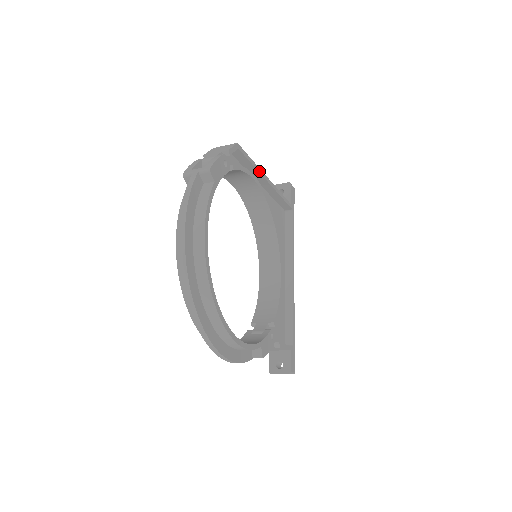
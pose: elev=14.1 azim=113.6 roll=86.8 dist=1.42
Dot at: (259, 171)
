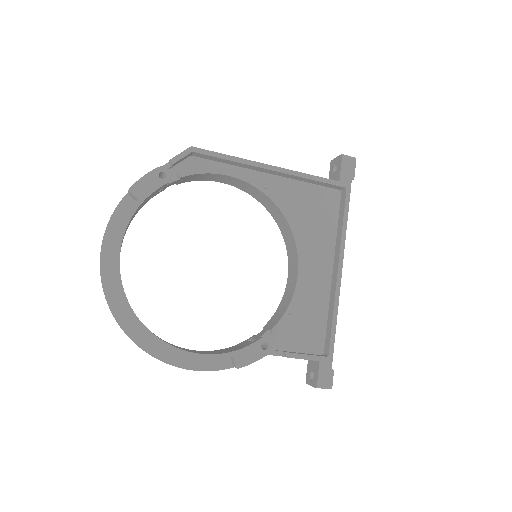
Dot at: (246, 163)
